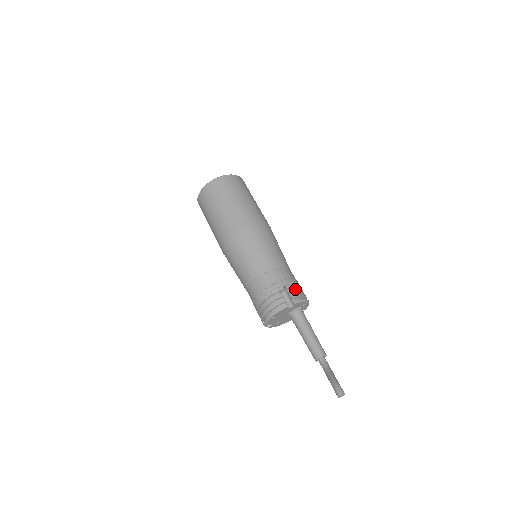
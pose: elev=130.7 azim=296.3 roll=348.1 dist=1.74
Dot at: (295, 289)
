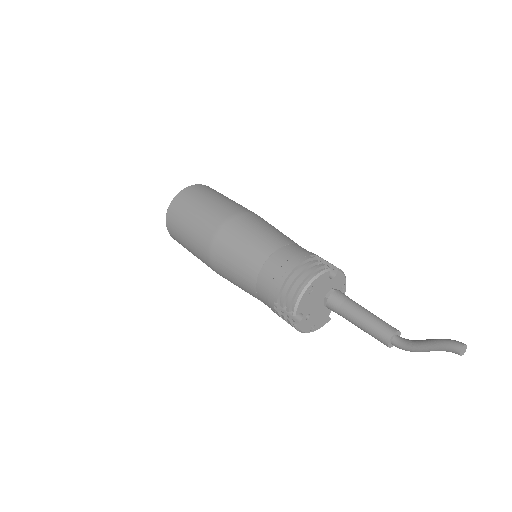
Dot at: (329, 263)
